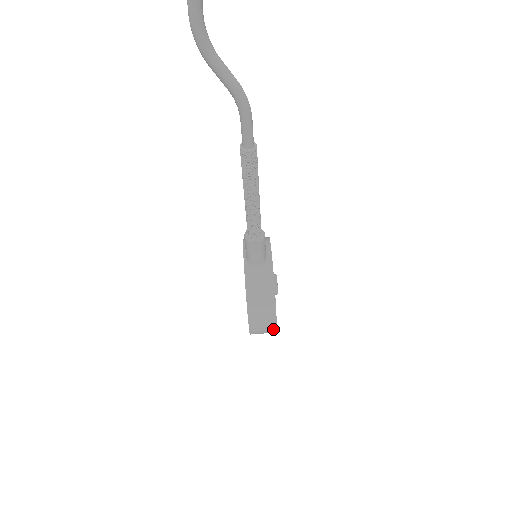
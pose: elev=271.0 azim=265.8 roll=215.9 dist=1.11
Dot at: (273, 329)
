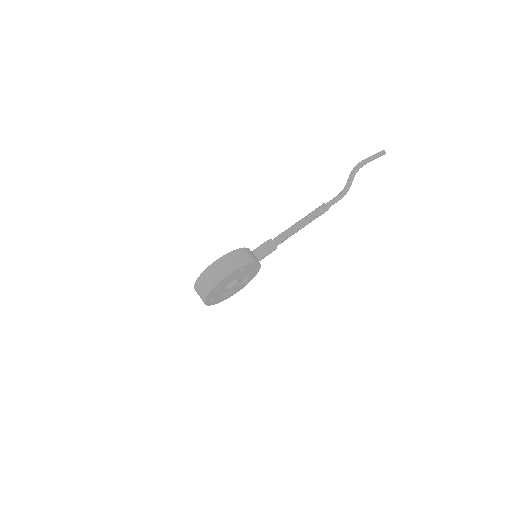
Dot at: (224, 275)
